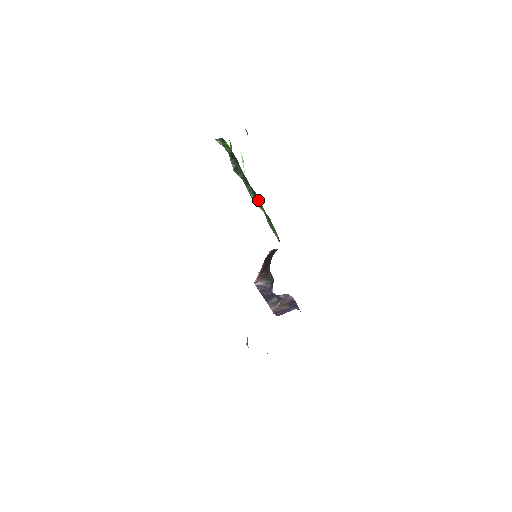
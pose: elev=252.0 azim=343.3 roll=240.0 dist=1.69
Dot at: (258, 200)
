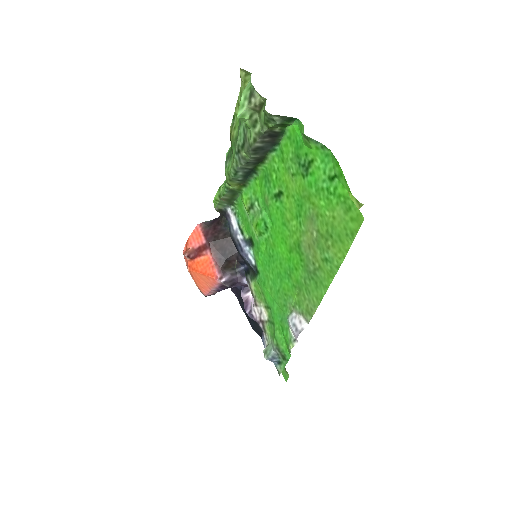
Dot at: (245, 178)
